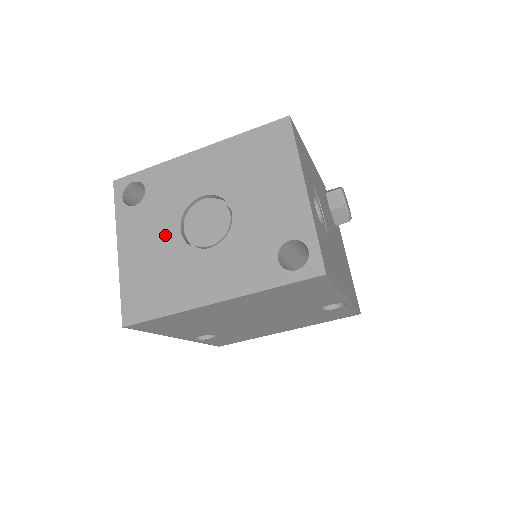
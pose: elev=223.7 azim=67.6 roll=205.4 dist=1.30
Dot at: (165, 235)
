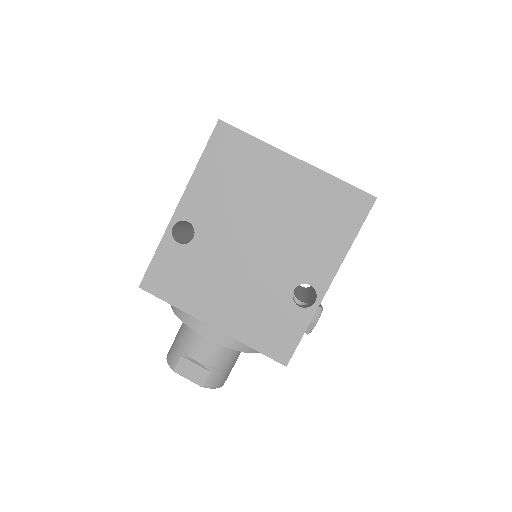
Dot at: occluded
